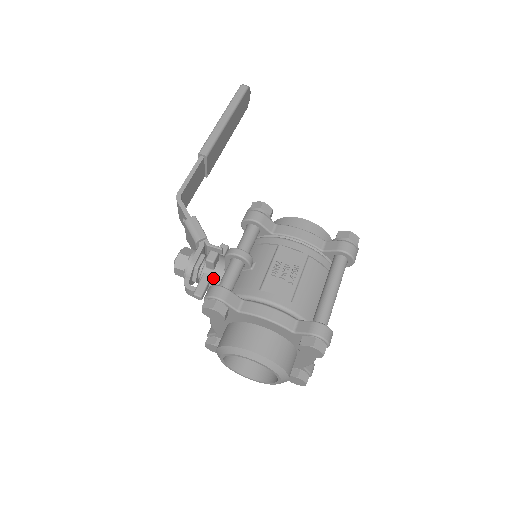
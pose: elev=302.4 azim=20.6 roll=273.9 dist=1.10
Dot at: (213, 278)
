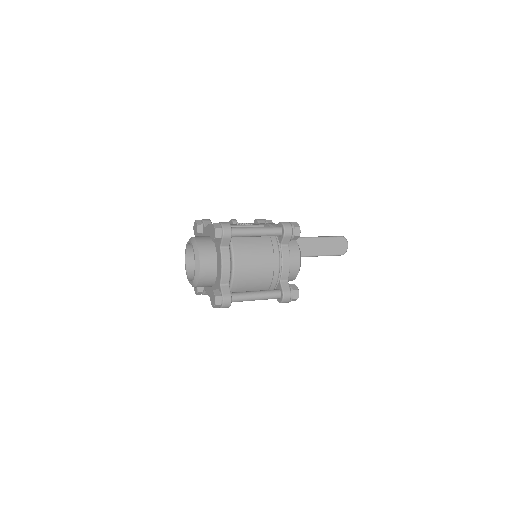
Dot at: occluded
